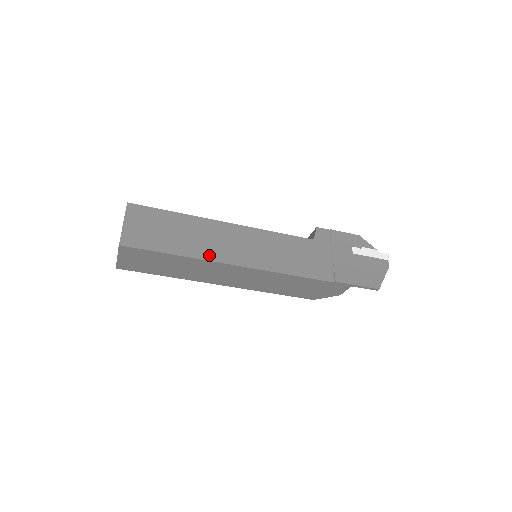
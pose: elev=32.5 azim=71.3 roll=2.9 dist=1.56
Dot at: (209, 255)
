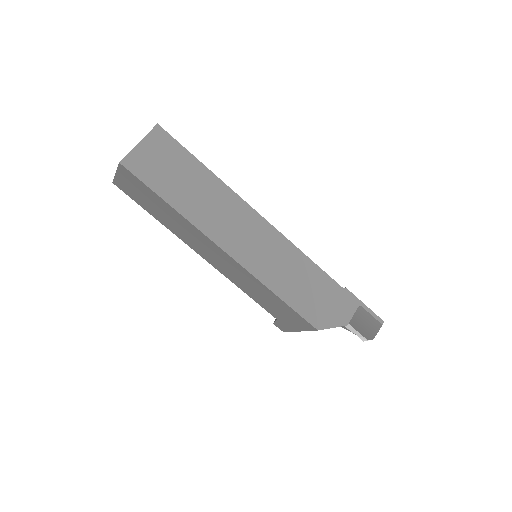
Dot at: occluded
